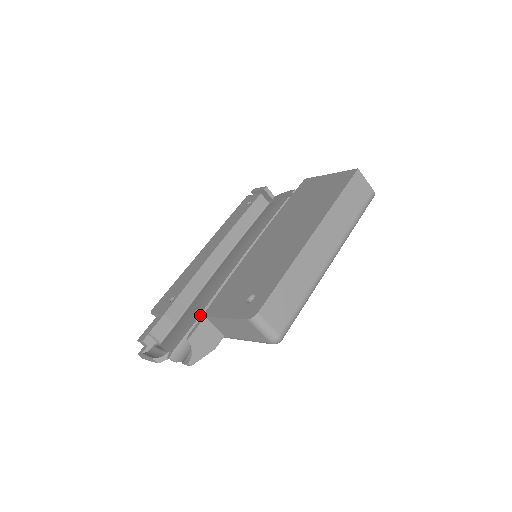
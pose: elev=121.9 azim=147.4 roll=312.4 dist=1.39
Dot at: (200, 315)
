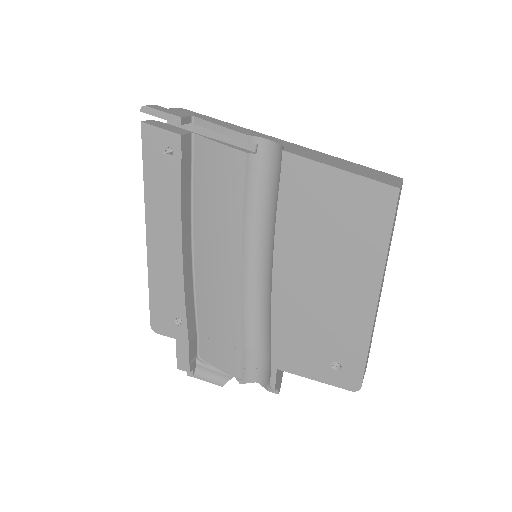
Dot at: (243, 342)
